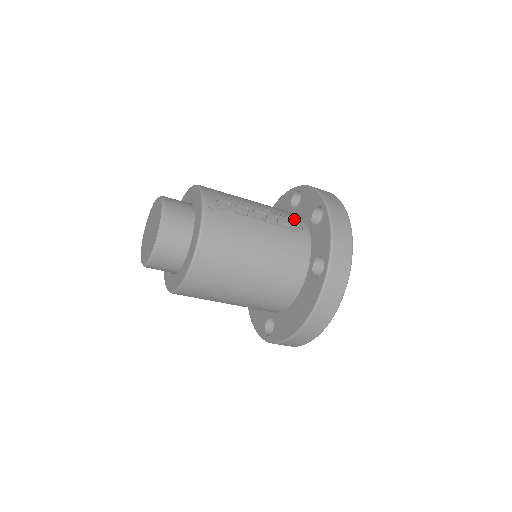
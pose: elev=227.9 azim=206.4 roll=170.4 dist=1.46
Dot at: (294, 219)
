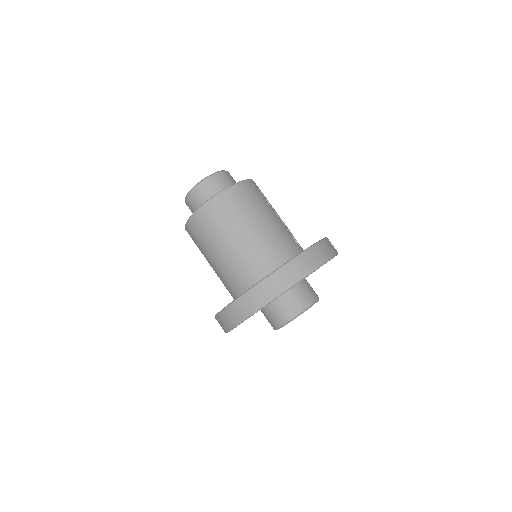
Dot at: occluded
